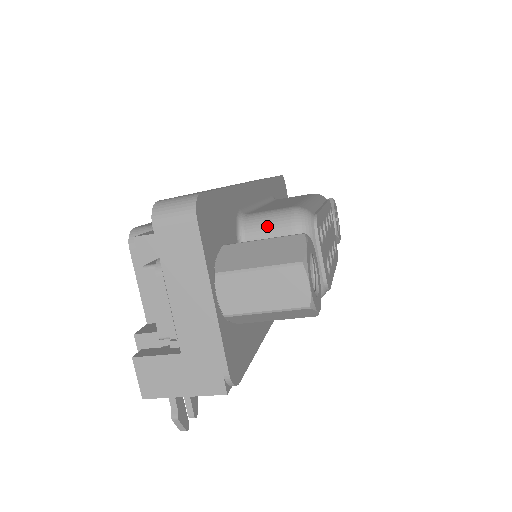
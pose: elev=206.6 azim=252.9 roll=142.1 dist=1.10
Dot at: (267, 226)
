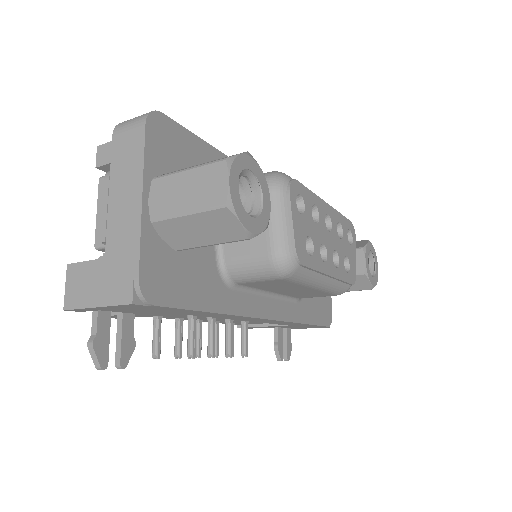
Dot at: occluded
